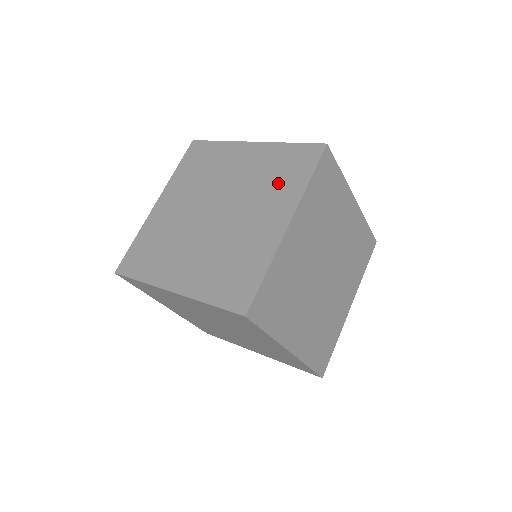
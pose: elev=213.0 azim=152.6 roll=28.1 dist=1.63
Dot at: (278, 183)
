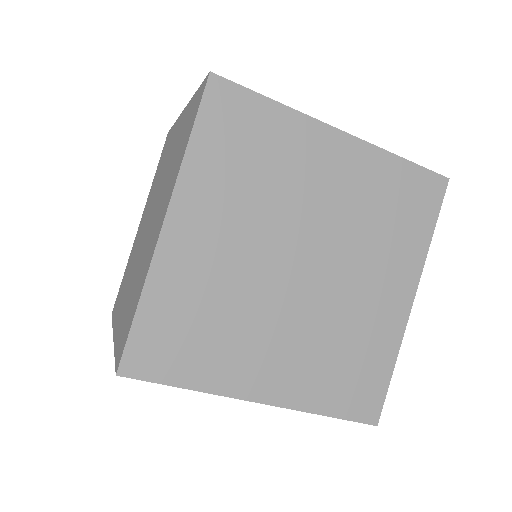
Dot at: (176, 160)
